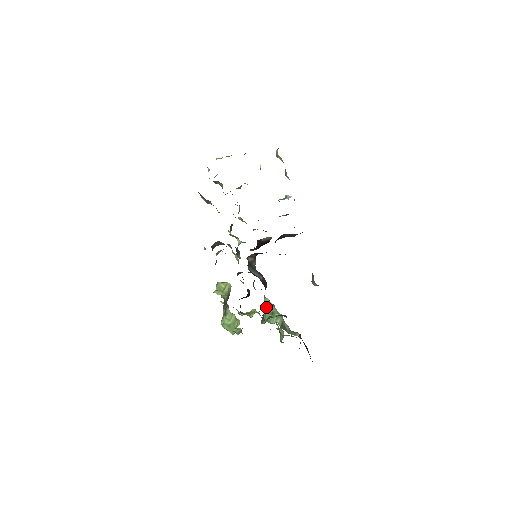
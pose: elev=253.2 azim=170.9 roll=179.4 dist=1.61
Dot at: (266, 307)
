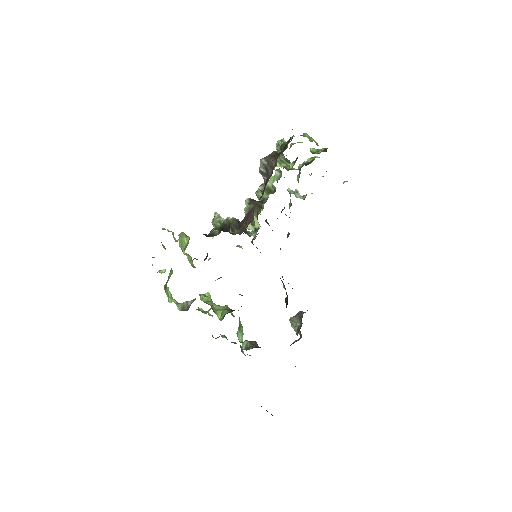
Dot at: occluded
